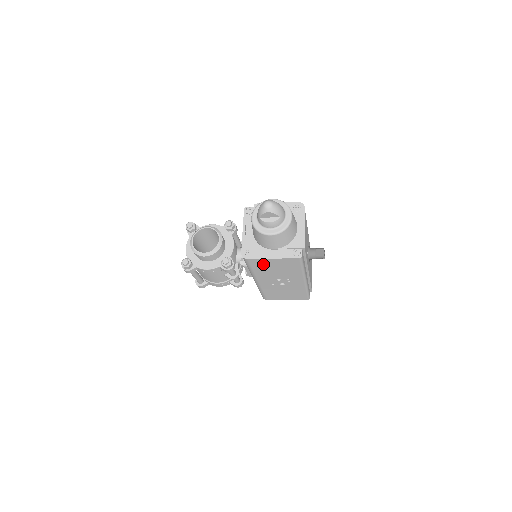
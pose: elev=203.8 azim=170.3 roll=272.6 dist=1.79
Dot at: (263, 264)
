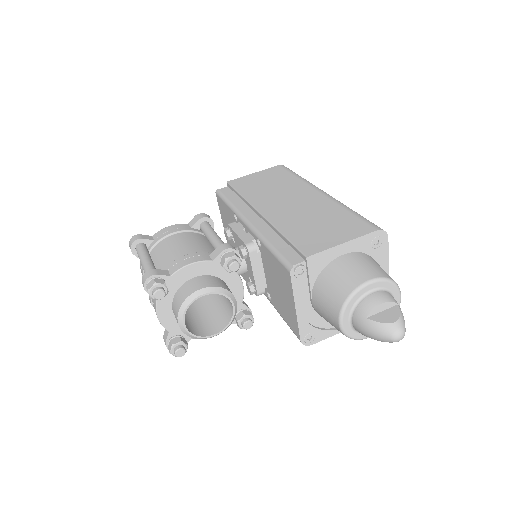
Dot at: occluded
